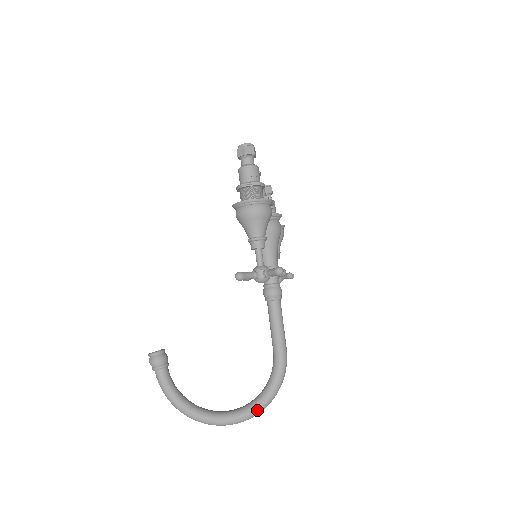
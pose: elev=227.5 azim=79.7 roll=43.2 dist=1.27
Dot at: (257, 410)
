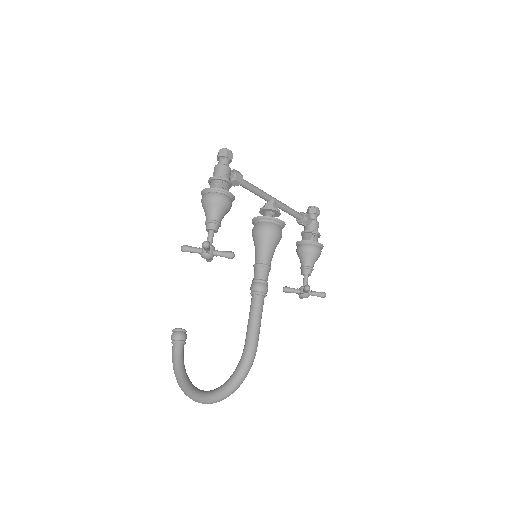
Dot at: (220, 393)
